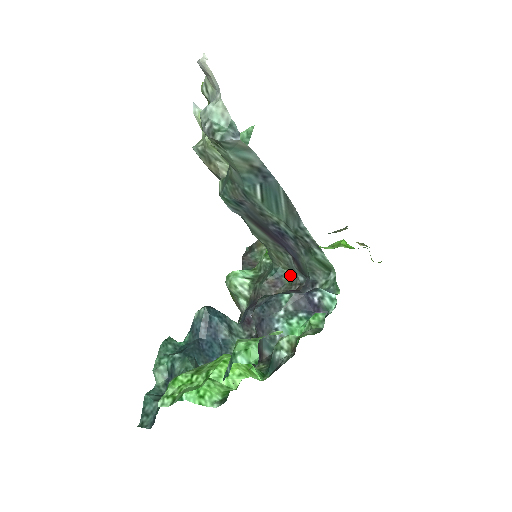
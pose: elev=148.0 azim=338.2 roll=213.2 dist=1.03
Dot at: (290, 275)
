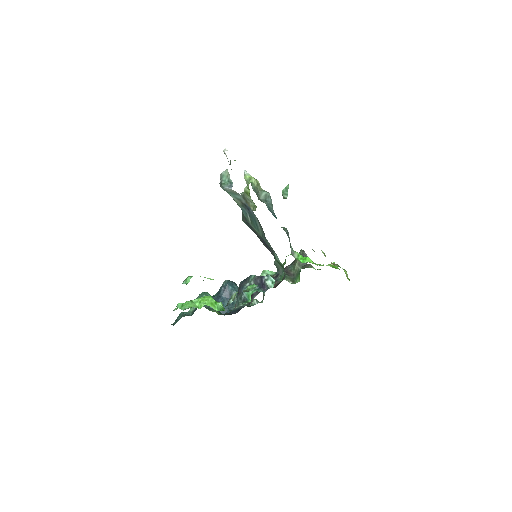
Dot at: occluded
